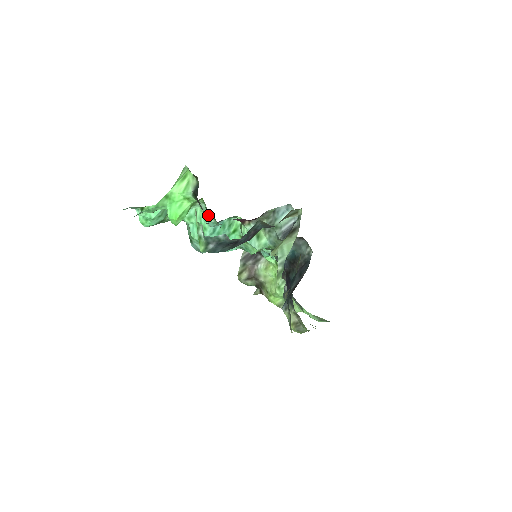
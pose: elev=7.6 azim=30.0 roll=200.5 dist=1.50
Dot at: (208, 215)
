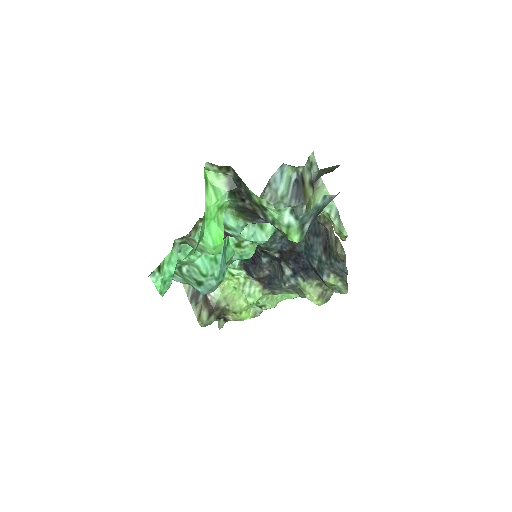
Dot at: (235, 220)
